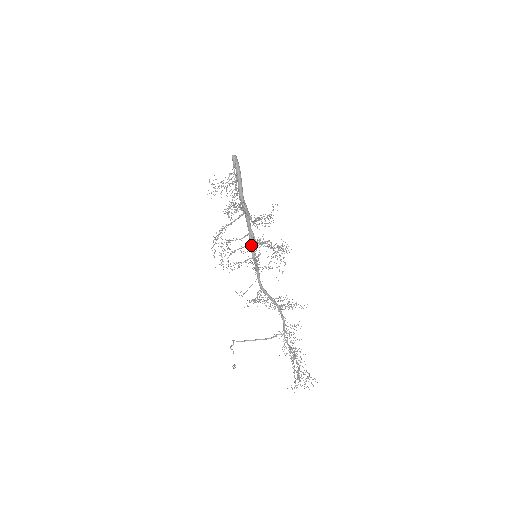
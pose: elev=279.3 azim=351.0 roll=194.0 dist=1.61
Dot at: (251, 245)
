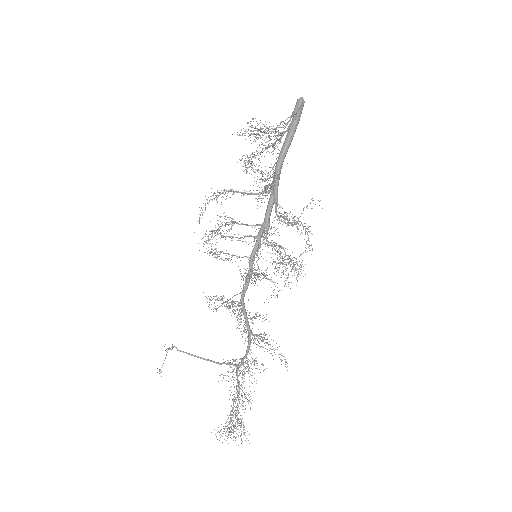
Dot at: (257, 240)
